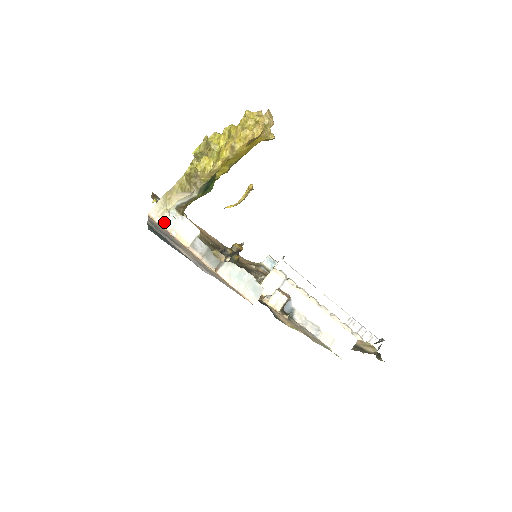
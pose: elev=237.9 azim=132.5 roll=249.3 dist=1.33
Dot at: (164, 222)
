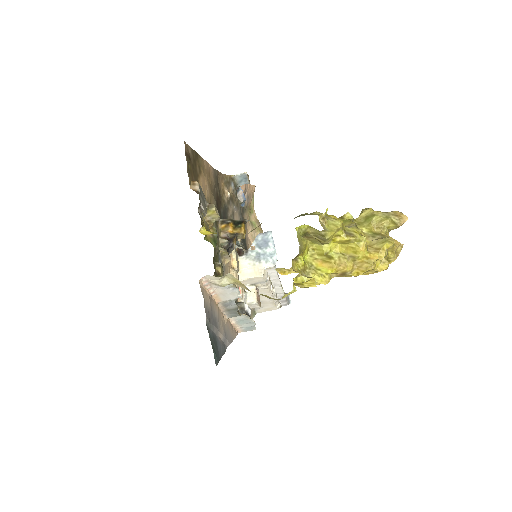
Dot at: (211, 285)
